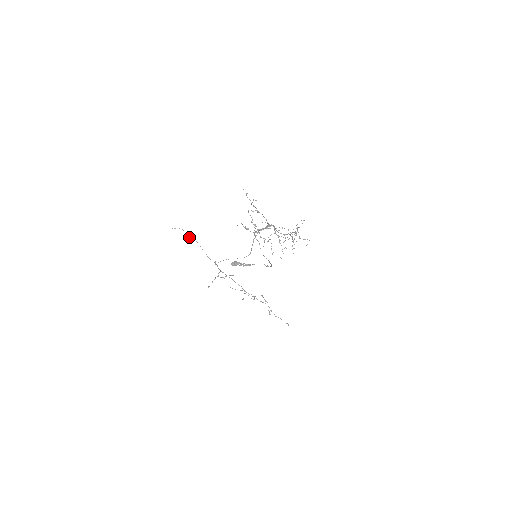
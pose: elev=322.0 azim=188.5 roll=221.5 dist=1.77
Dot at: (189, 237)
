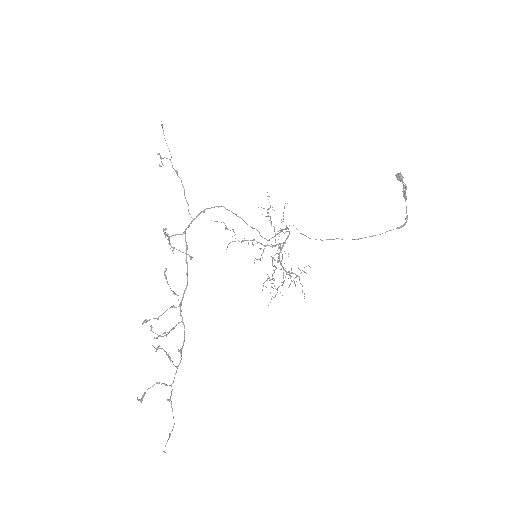
Dot at: (161, 159)
